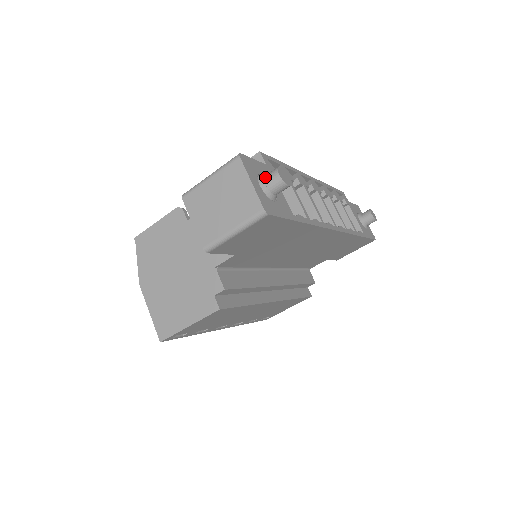
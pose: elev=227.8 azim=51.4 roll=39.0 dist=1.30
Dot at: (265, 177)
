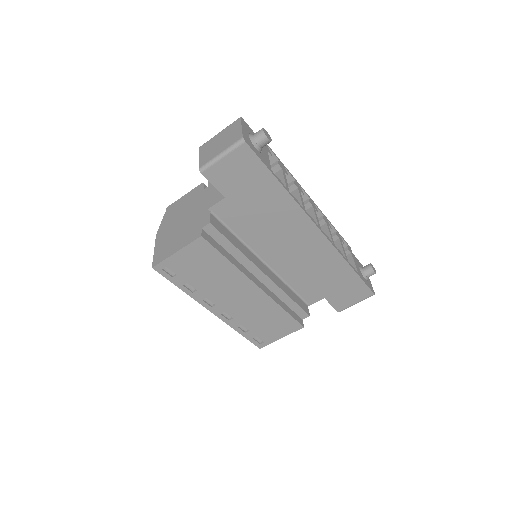
Dot at: (254, 134)
